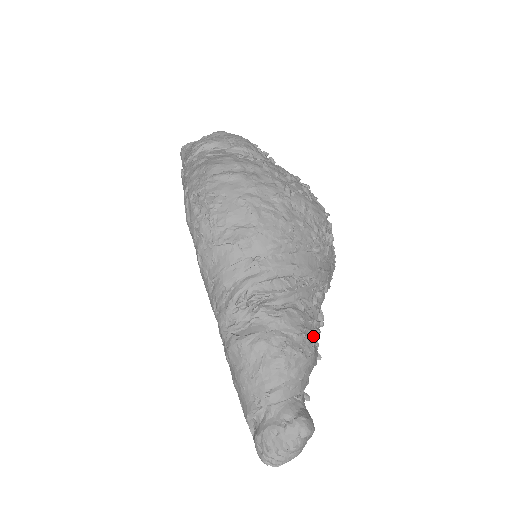
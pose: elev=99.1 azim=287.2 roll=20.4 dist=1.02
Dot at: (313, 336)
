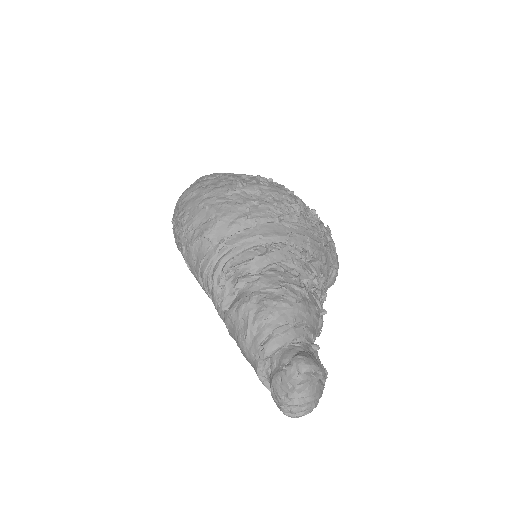
Dot at: (298, 289)
